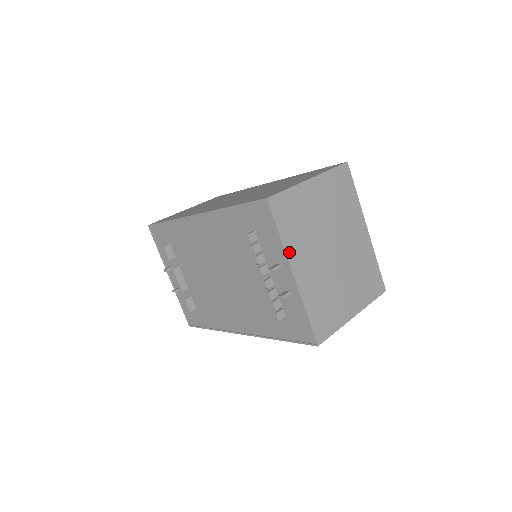
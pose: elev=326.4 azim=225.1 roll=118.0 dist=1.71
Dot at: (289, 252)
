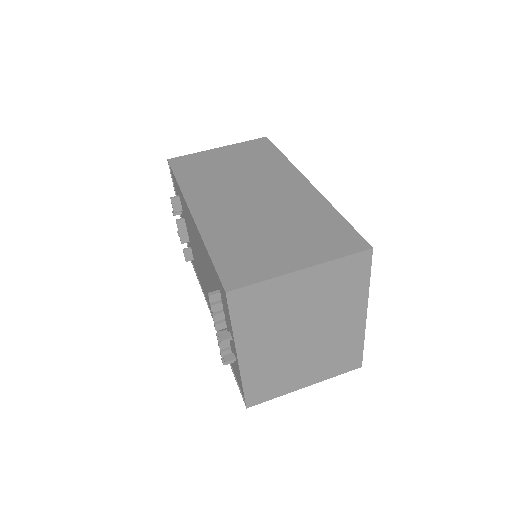
Dot at: (239, 339)
